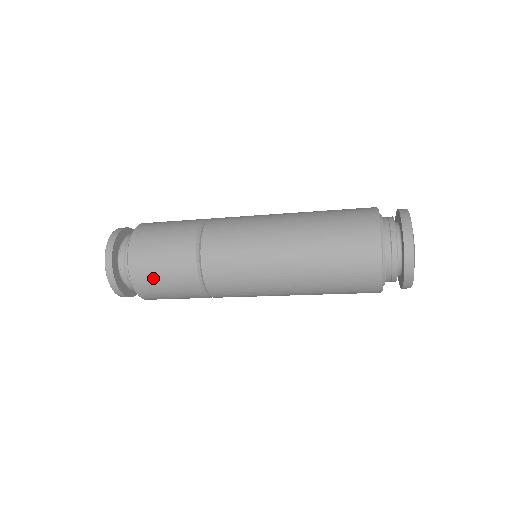
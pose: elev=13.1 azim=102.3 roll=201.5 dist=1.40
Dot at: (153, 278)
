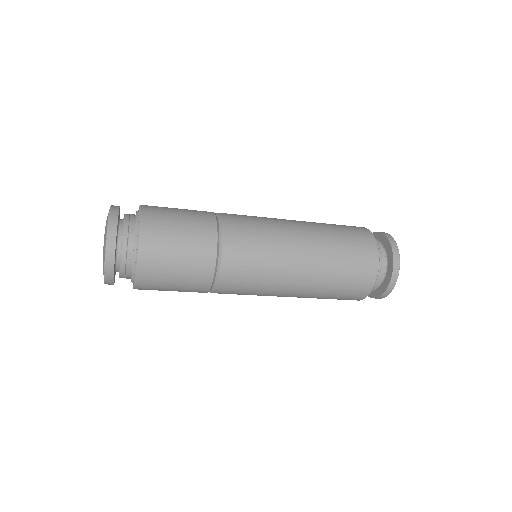
Dot at: (167, 233)
